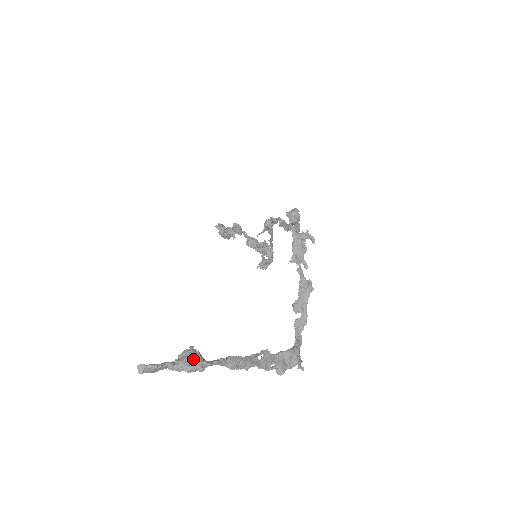
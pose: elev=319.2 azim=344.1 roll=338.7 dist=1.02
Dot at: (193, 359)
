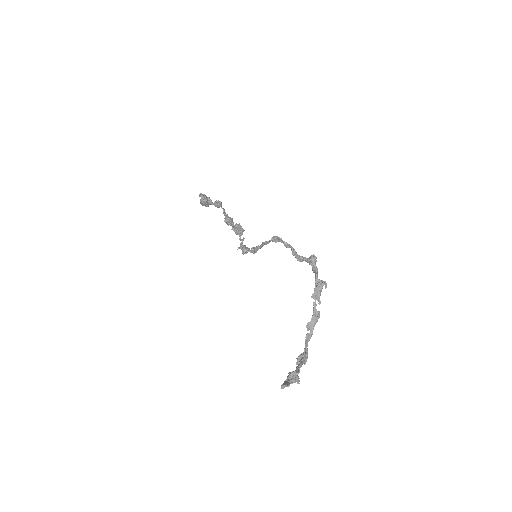
Dot at: (297, 378)
